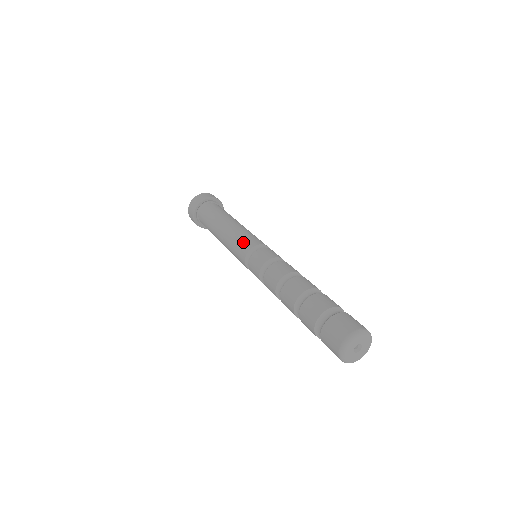
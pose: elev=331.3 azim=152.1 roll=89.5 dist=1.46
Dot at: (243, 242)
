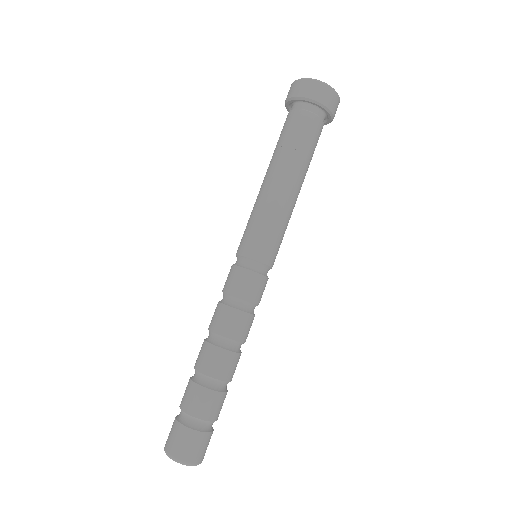
Dot at: occluded
